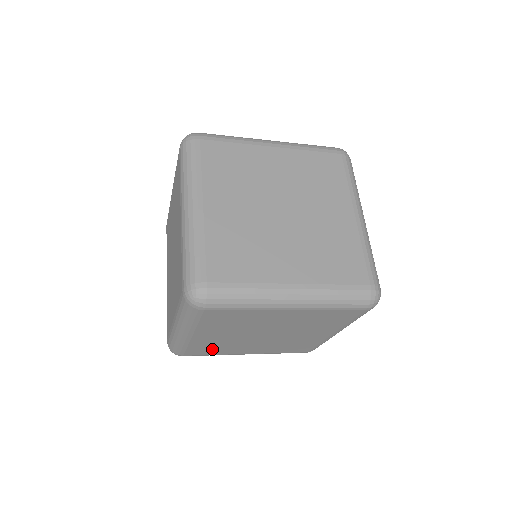
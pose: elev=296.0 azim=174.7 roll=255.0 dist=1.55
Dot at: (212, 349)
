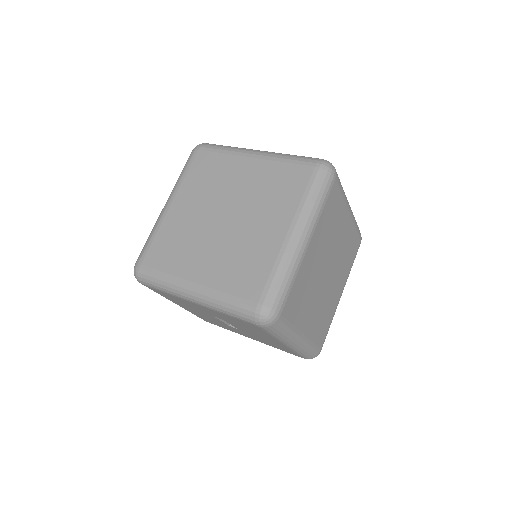
Dot at: (299, 300)
